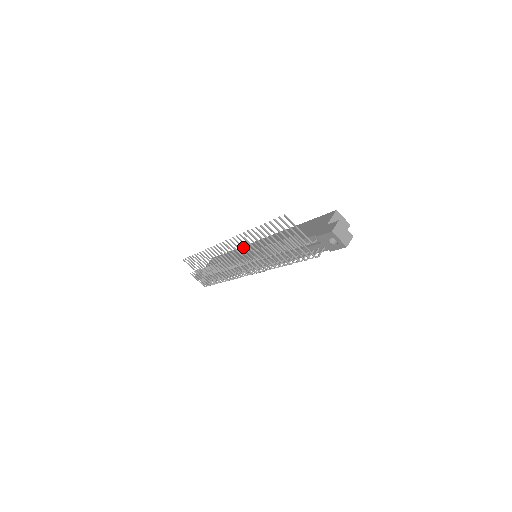
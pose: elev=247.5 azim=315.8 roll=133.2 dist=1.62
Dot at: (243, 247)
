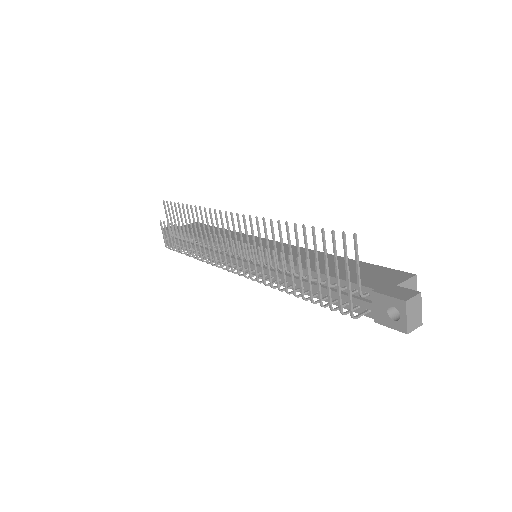
Dot at: (253, 236)
